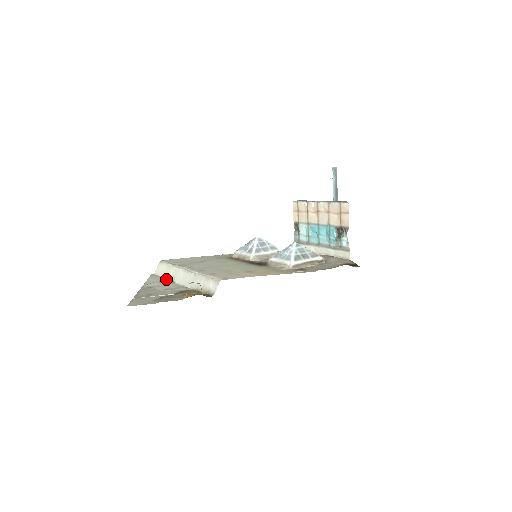
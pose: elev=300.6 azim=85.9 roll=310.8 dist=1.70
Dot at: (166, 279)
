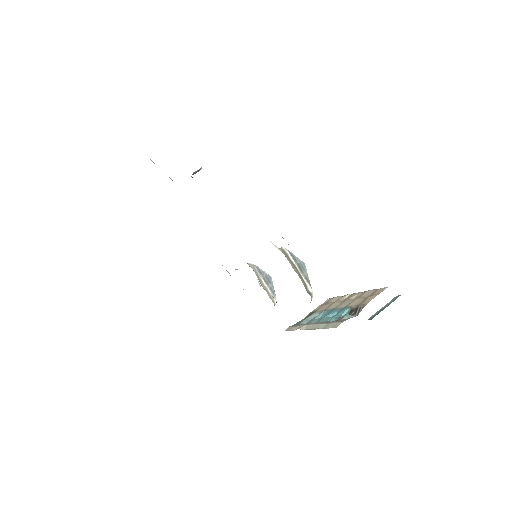
Dot at: occluded
